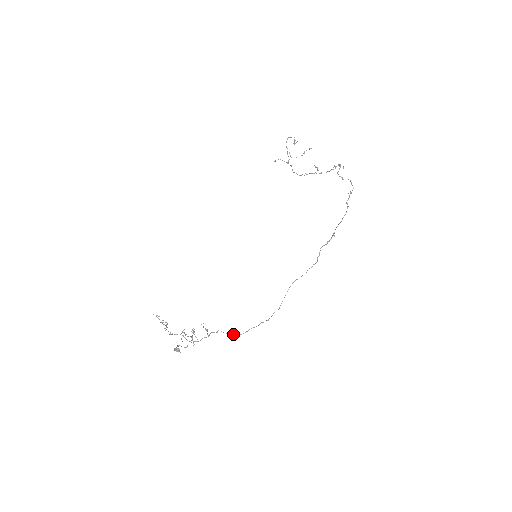
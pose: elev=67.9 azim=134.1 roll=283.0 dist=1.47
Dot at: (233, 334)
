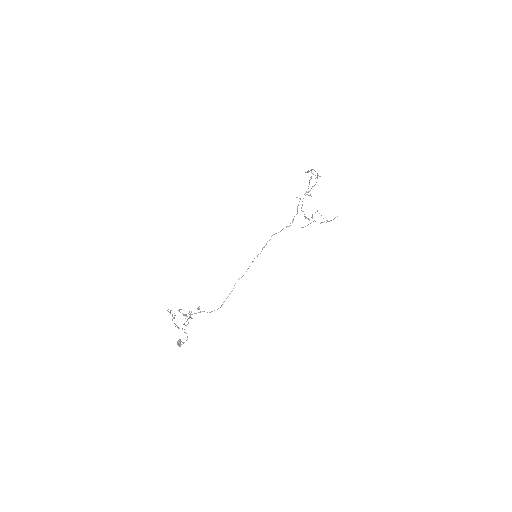
Dot at: (220, 307)
